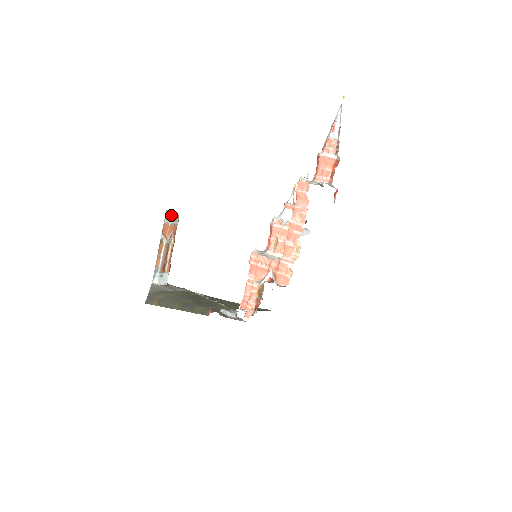
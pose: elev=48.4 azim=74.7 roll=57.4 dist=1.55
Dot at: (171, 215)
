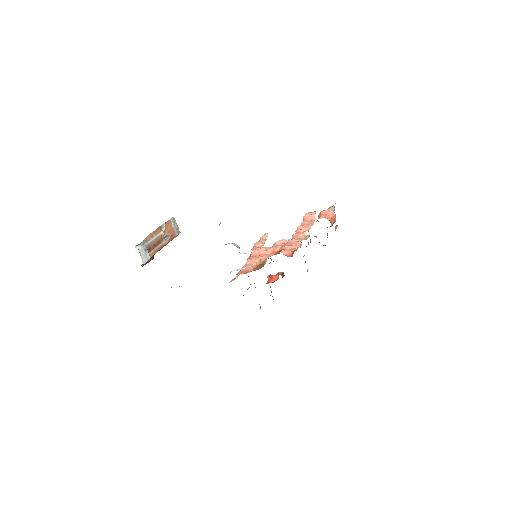
Dot at: (176, 224)
